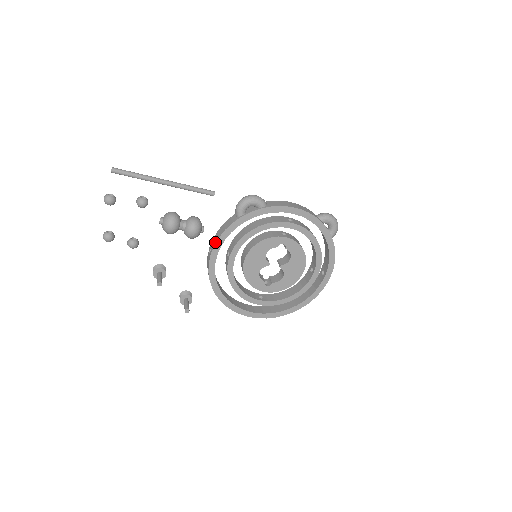
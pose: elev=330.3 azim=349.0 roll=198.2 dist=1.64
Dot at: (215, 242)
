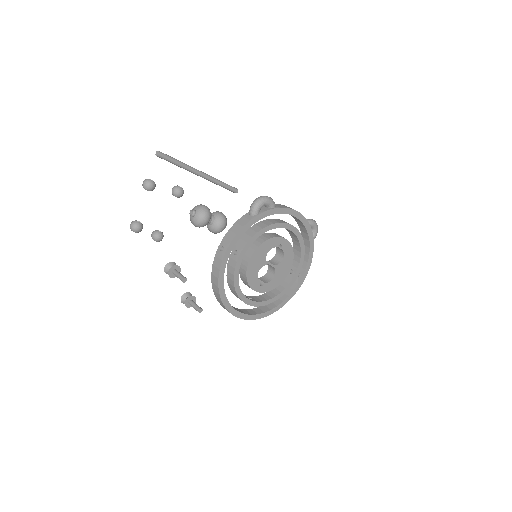
Dot at: (231, 239)
